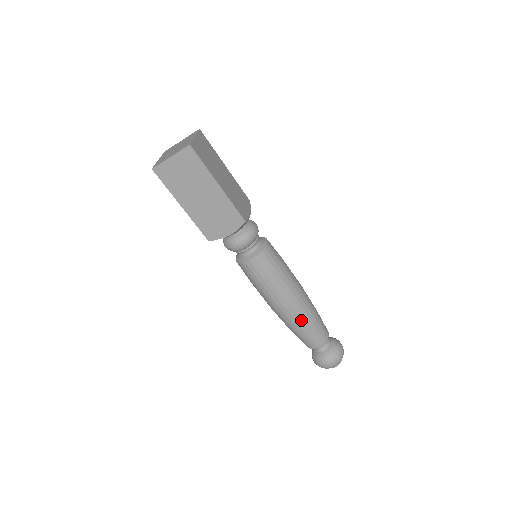
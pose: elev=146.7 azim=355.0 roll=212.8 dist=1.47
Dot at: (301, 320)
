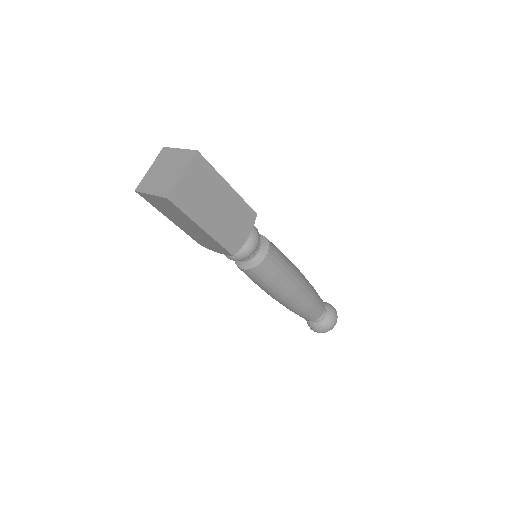
Dot at: (310, 292)
